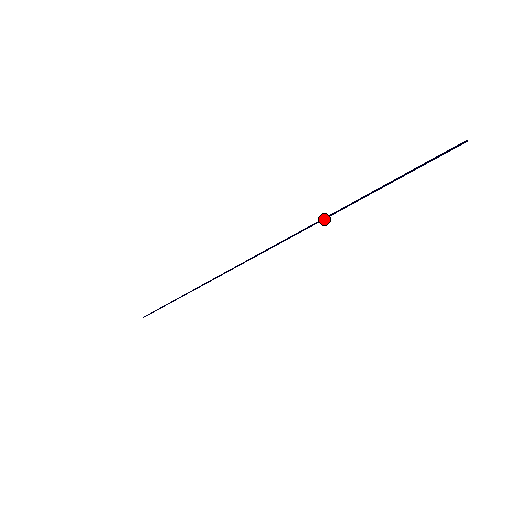
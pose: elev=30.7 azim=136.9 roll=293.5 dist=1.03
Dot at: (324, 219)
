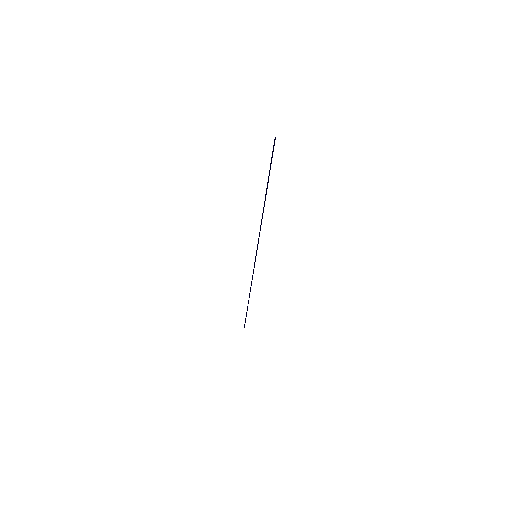
Dot at: occluded
